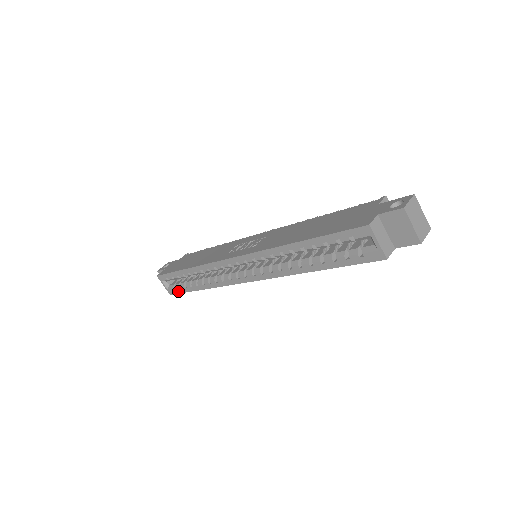
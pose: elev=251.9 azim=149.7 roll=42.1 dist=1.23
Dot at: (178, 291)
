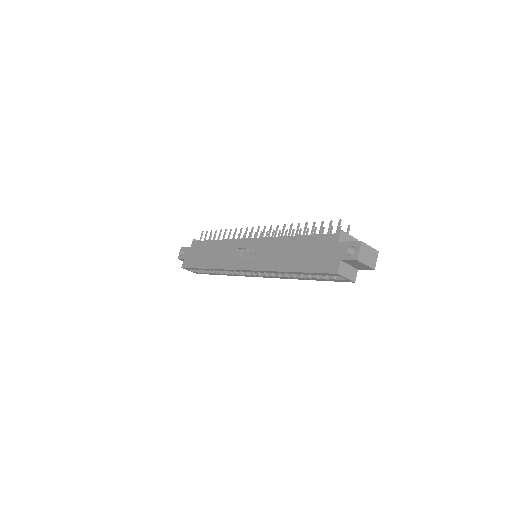
Dot at: (203, 273)
